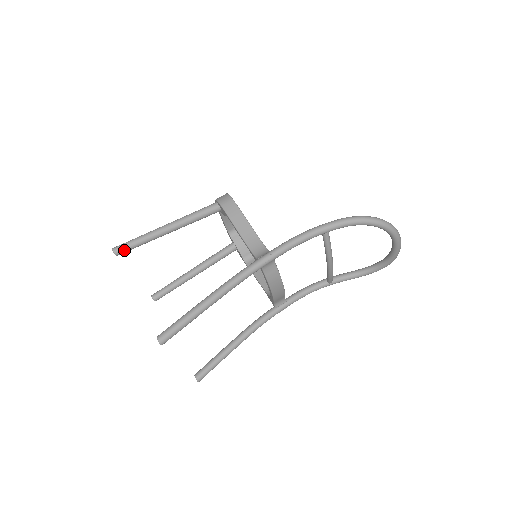
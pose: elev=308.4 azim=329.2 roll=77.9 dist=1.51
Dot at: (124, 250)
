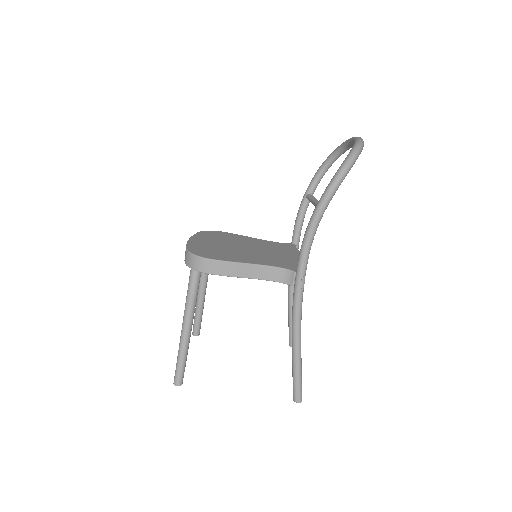
Dot at: (183, 376)
